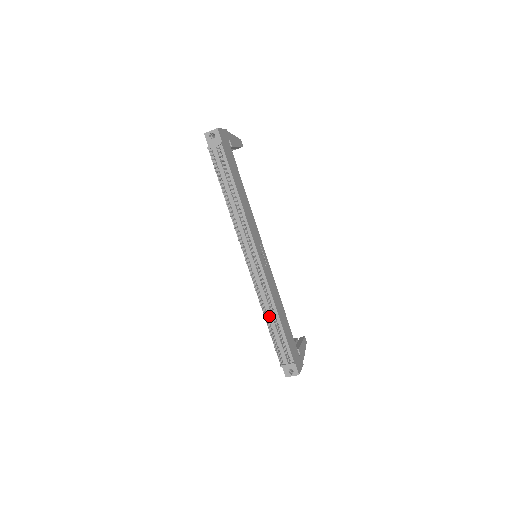
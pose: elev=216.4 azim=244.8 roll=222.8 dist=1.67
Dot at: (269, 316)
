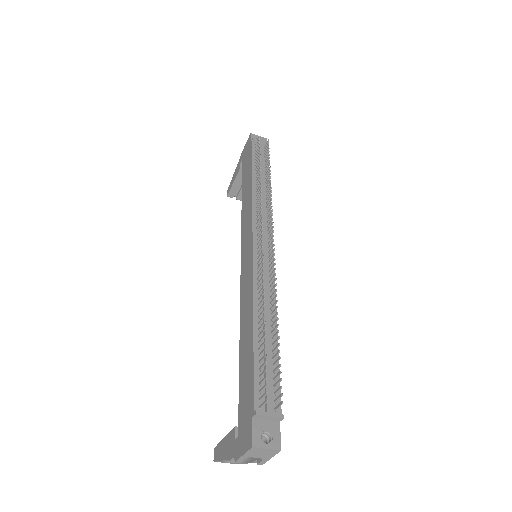
Dot at: (264, 319)
